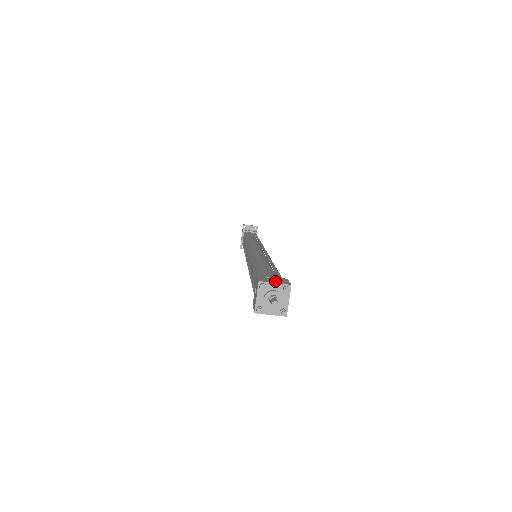
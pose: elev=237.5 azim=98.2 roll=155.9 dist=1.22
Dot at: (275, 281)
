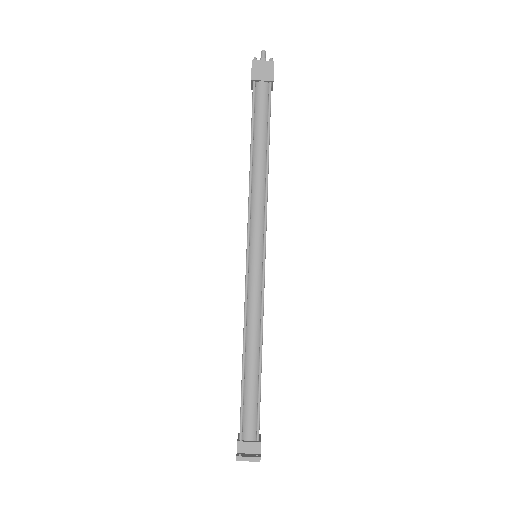
Dot at: occluded
